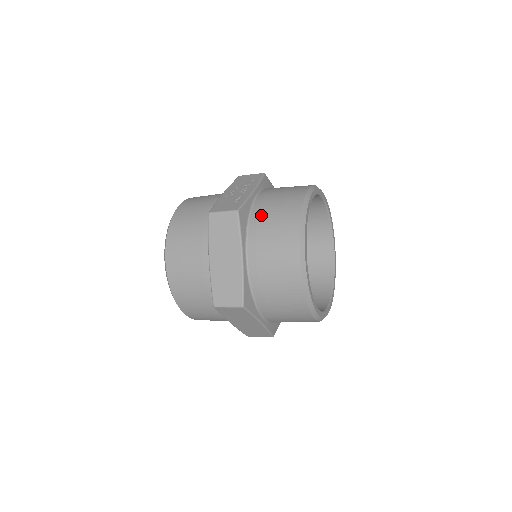
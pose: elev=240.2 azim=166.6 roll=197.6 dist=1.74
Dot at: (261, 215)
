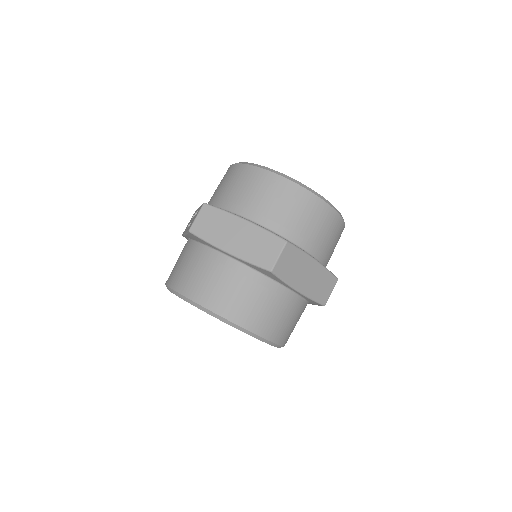
Dot at: (222, 197)
